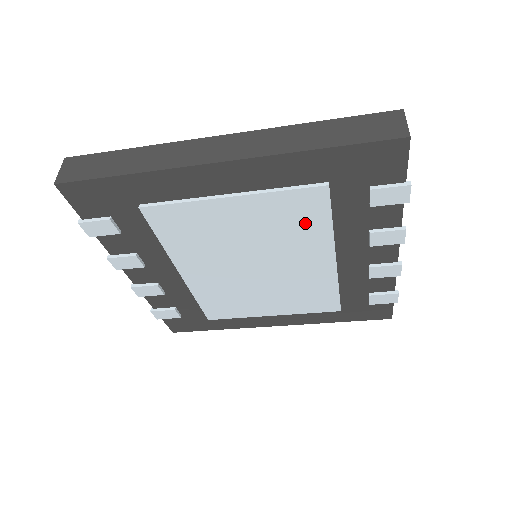
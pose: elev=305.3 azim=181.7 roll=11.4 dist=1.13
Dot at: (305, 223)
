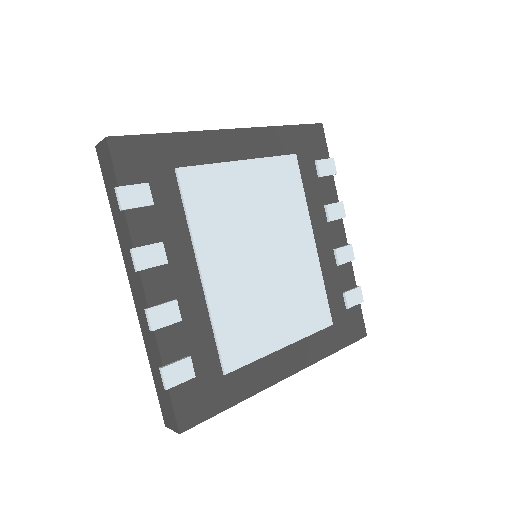
Dot at: (289, 193)
